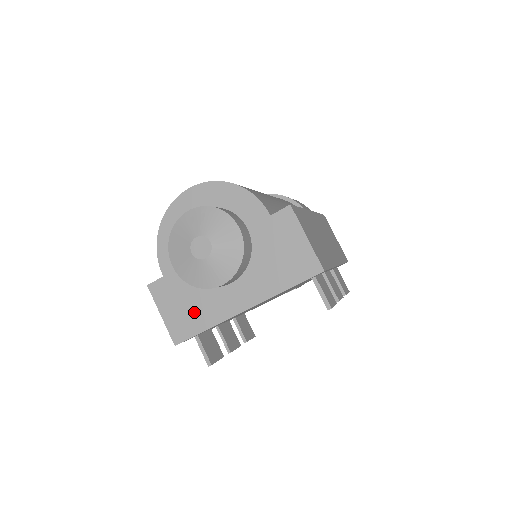
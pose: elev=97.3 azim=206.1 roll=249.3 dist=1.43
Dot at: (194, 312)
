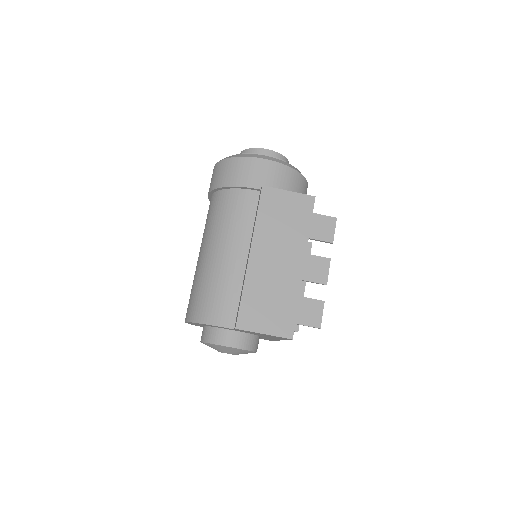
Dot at: occluded
